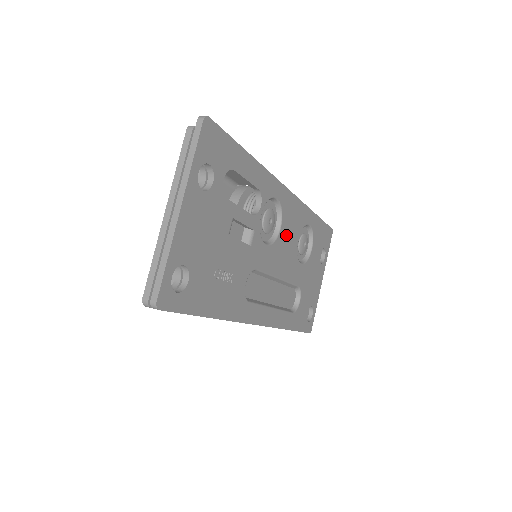
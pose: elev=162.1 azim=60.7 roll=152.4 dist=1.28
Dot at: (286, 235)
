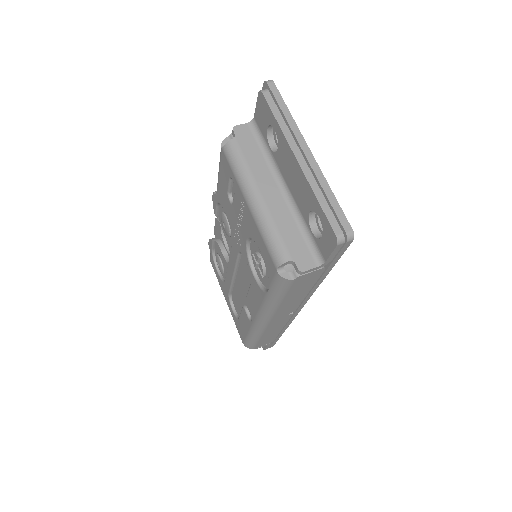
Dot at: occluded
